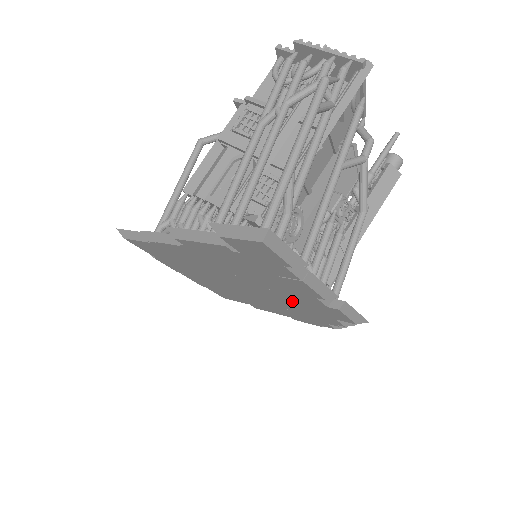
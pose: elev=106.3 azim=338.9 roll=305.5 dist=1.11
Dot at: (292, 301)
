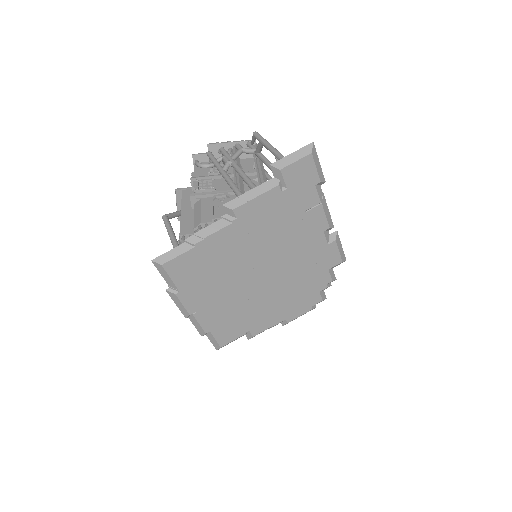
Dot at: (300, 264)
